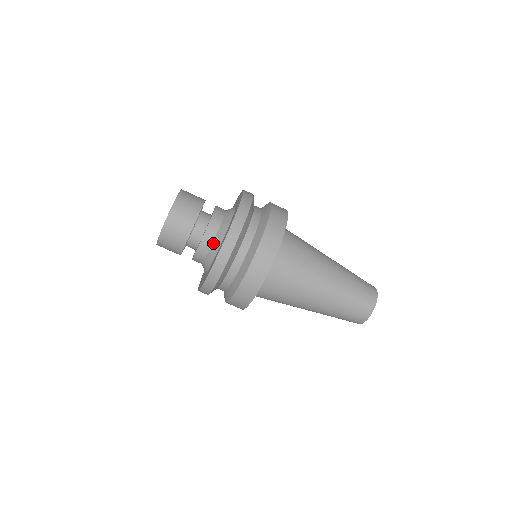
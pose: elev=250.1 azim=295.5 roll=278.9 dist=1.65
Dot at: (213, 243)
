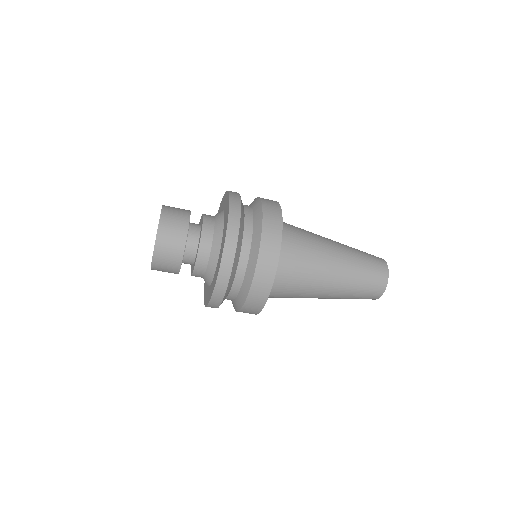
Dot at: occluded
